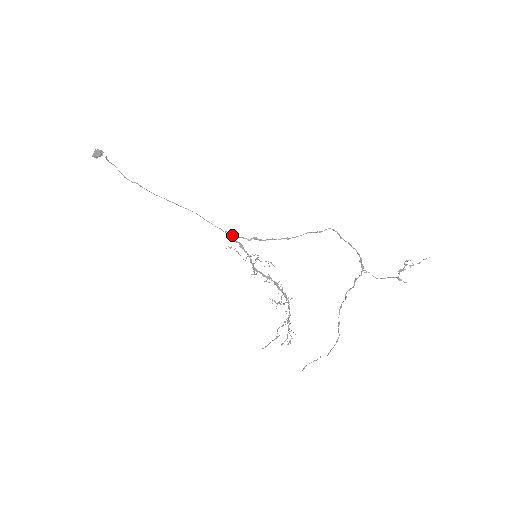
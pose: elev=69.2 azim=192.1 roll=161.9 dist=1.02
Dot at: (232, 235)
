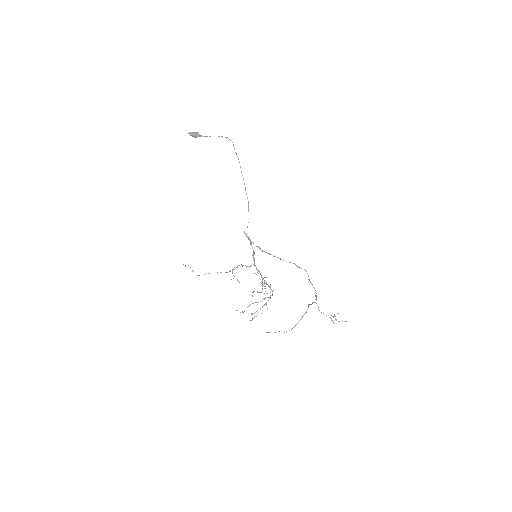
Dot at: (246, 236)
